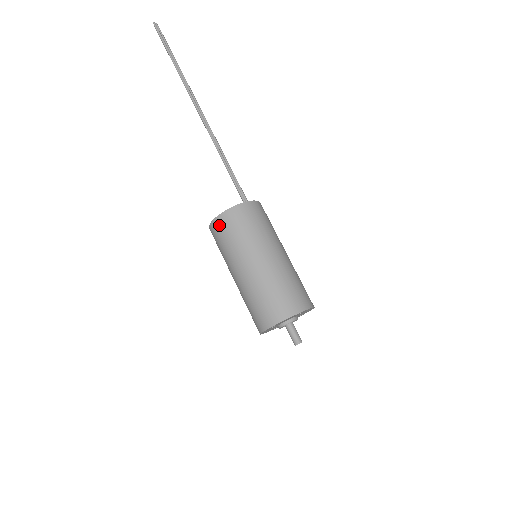
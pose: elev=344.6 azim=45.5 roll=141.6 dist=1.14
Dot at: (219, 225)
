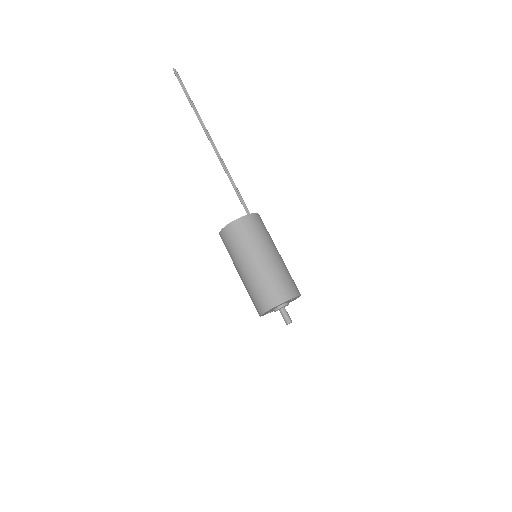
Dot at: (229, 232)
